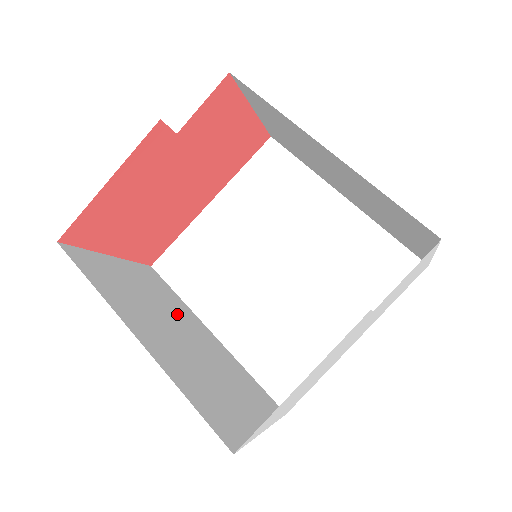
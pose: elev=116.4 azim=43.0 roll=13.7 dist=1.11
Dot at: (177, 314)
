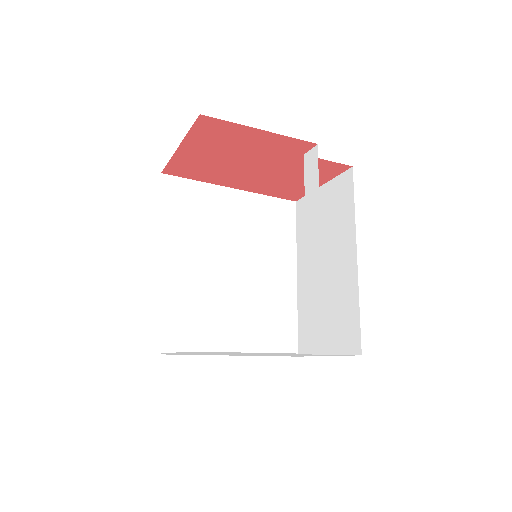
Dot at: occluded
